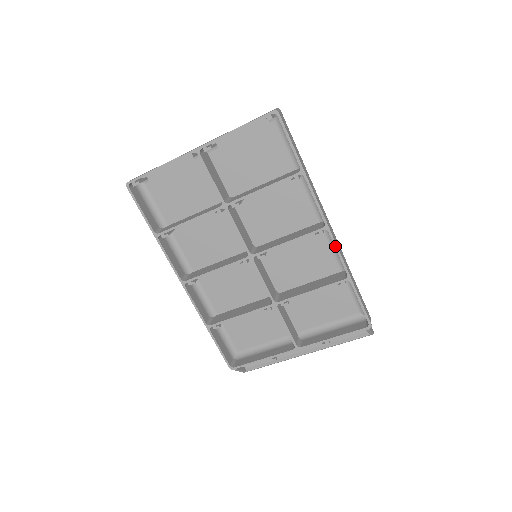
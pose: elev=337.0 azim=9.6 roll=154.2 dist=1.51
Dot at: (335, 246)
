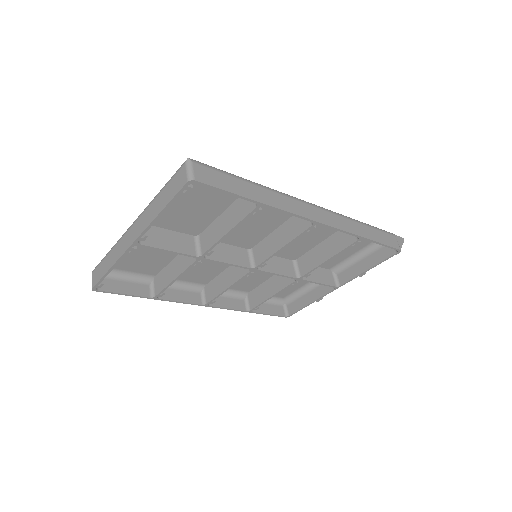
Dot at: occluded
